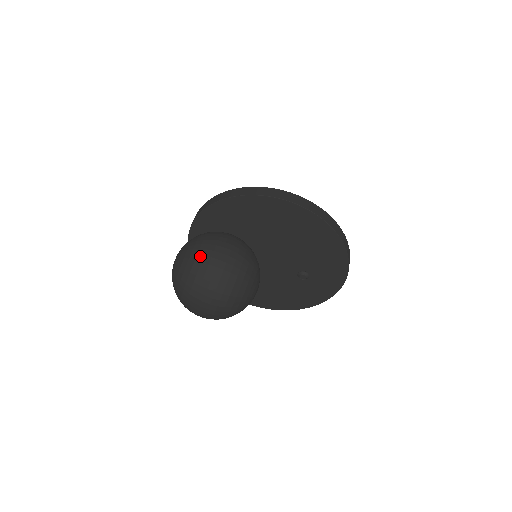
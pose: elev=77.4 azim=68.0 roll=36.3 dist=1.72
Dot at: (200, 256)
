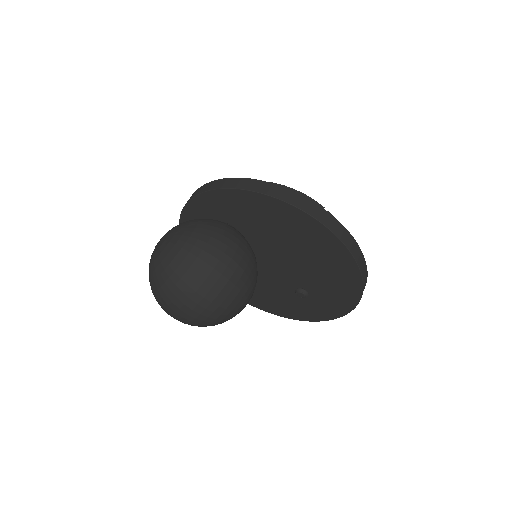
Dot at: (192, 256)
